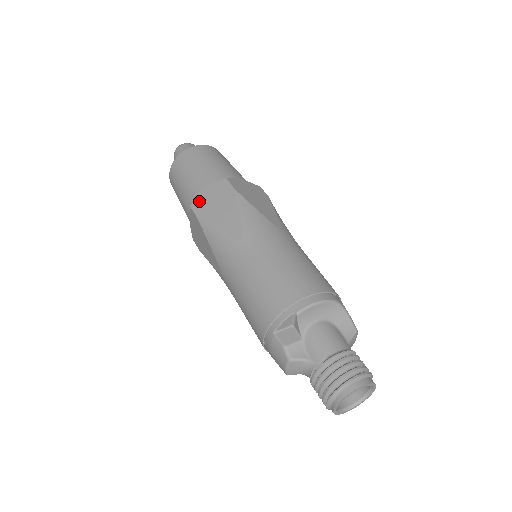
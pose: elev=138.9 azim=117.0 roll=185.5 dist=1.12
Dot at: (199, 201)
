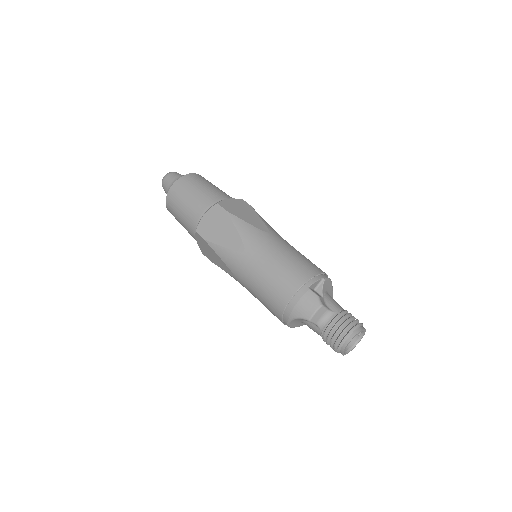
Dot at: (225, 203)
